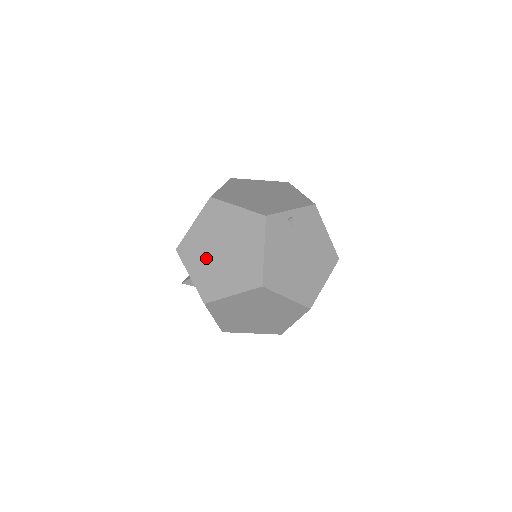
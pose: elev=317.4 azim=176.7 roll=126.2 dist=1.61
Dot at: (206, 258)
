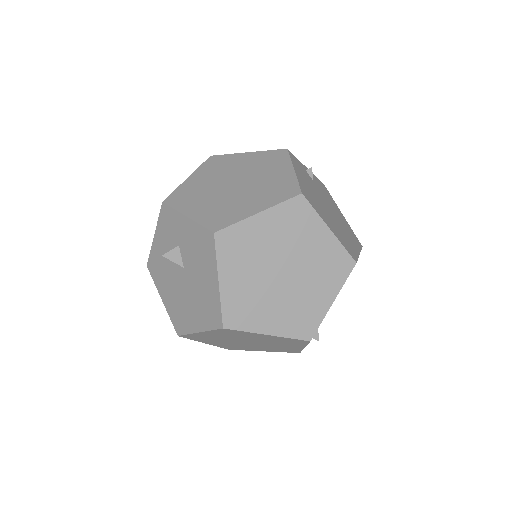
Dot at: (211, 195)
